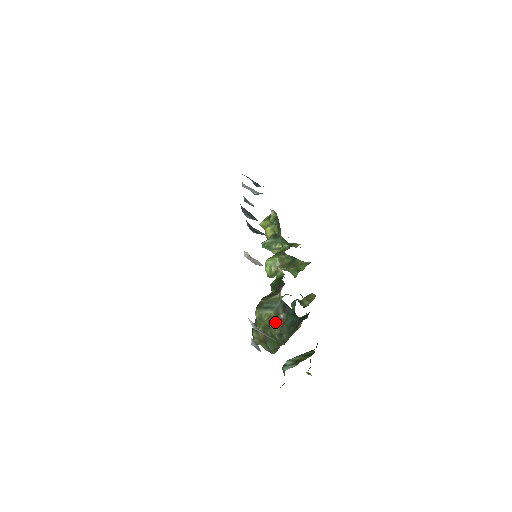
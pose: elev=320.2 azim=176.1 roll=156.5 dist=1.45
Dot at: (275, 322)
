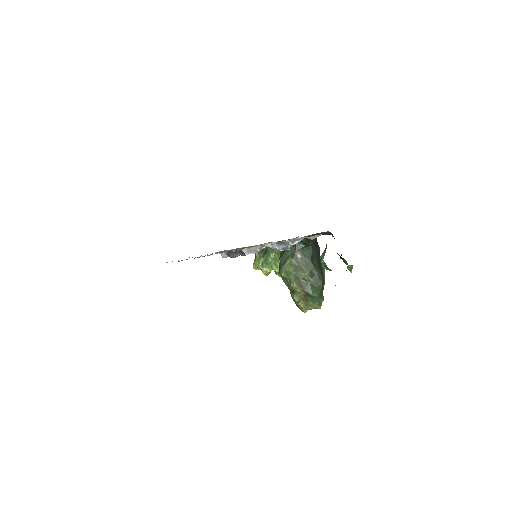
Dot at: (299, 266)
